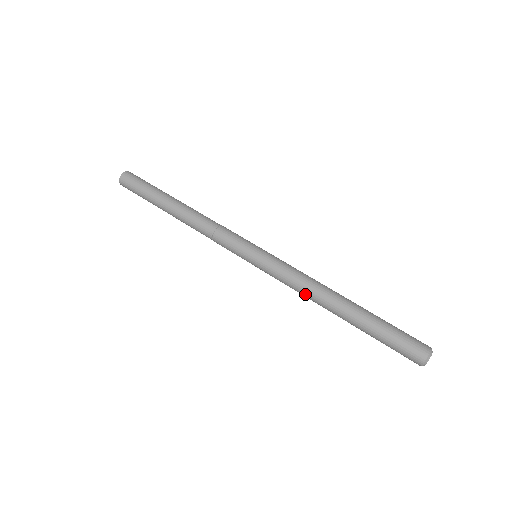
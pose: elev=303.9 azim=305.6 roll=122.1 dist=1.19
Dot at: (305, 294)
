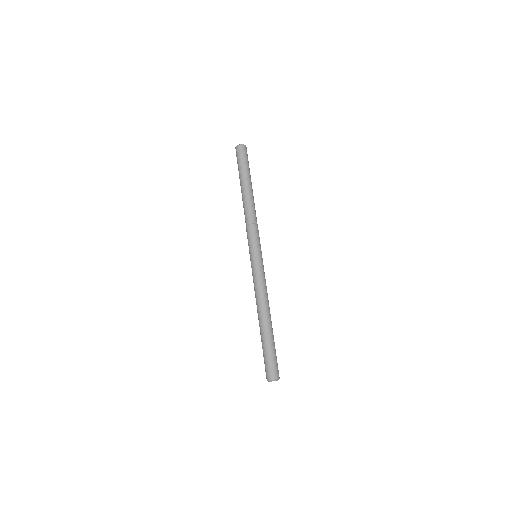
Dot at: occluded
